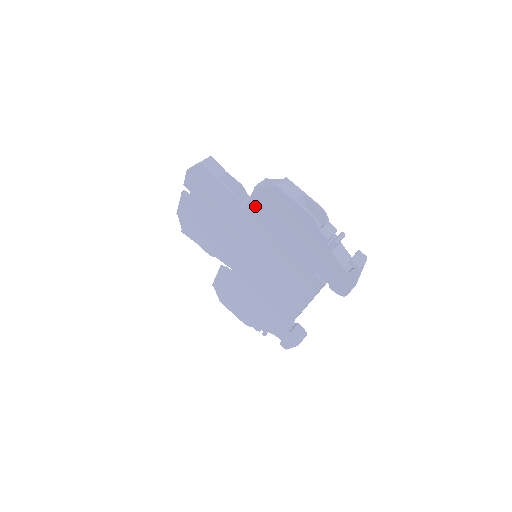
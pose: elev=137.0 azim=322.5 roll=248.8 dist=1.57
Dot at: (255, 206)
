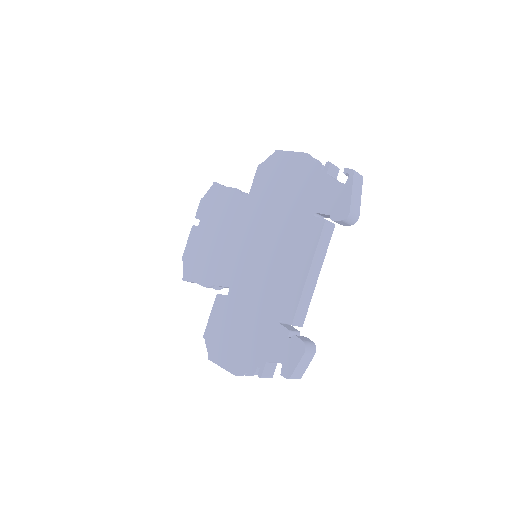
Dot at: (257, 185)
